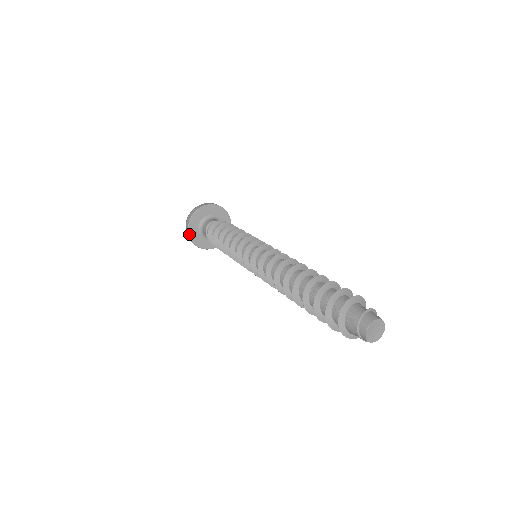
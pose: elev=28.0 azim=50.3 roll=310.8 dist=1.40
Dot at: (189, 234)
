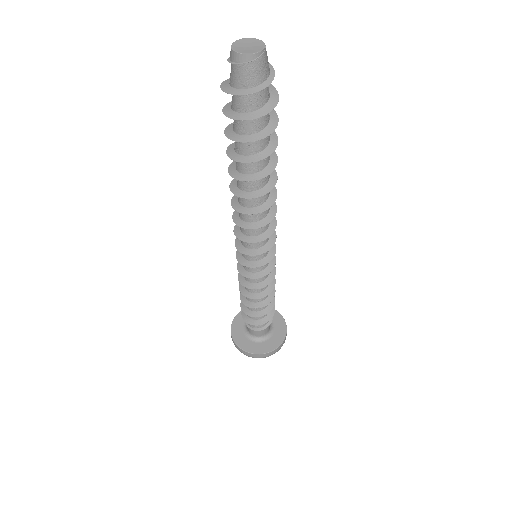
Dot at: (237, 345)
